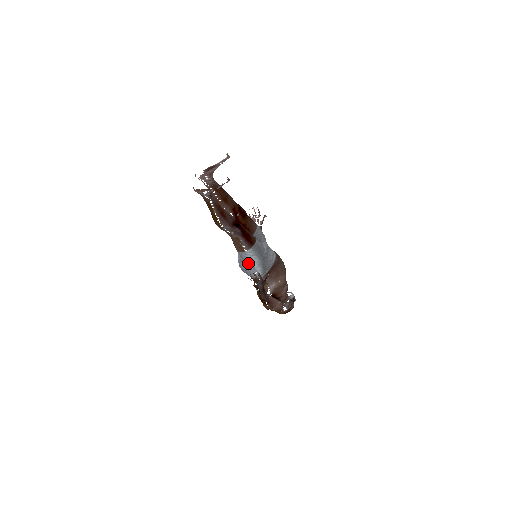
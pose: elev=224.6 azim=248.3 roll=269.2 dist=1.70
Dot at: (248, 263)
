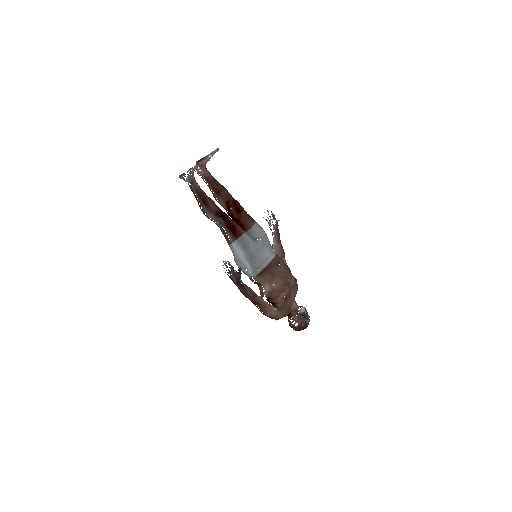
Dot at: (237, 258)
